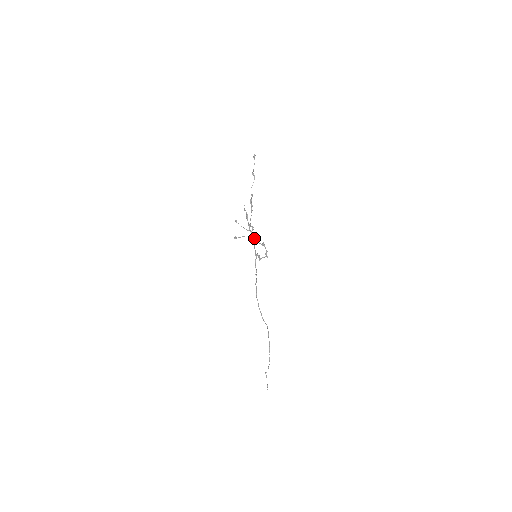
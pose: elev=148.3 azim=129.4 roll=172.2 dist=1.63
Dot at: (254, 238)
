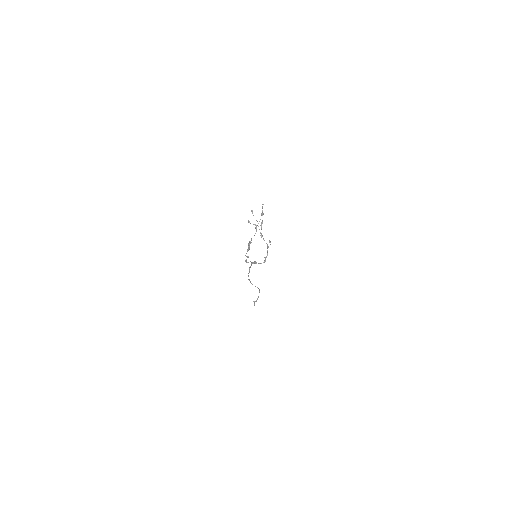
Dot at: (262, 236)
